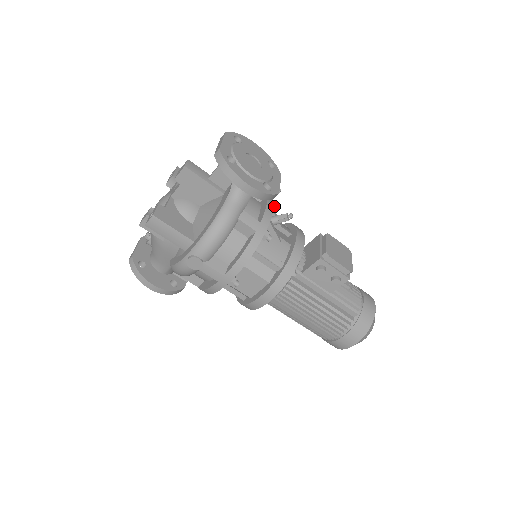
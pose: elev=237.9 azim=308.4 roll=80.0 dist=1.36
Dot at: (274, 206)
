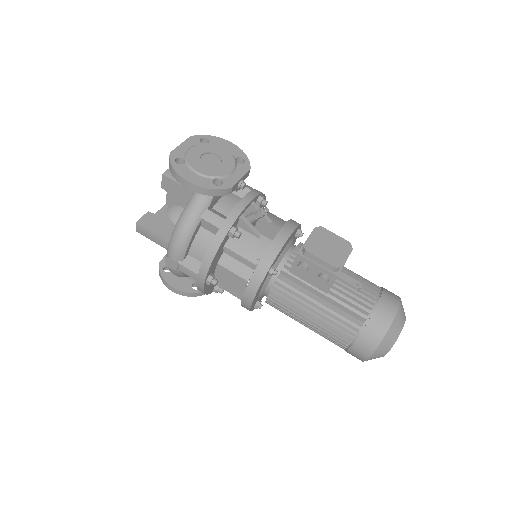
Dot at: (264, 203)
